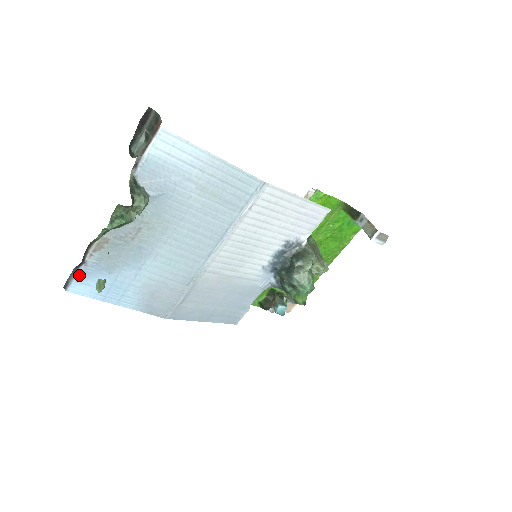
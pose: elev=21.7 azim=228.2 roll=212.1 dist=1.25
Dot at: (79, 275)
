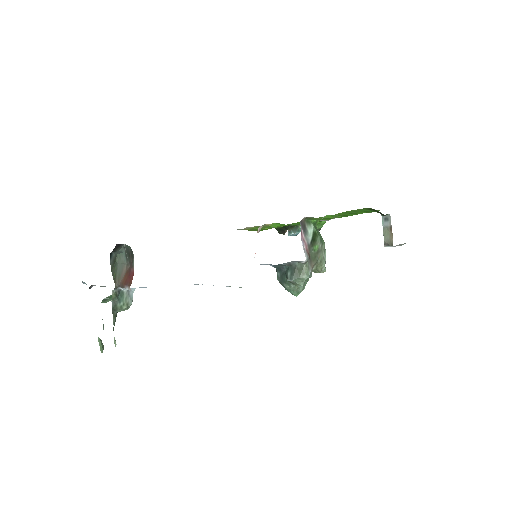
Dot at: occluded
